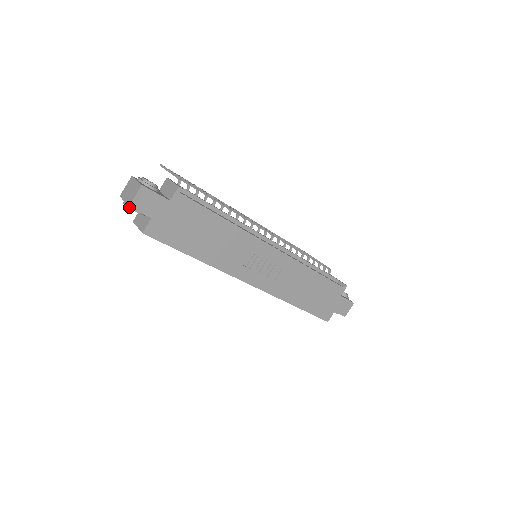
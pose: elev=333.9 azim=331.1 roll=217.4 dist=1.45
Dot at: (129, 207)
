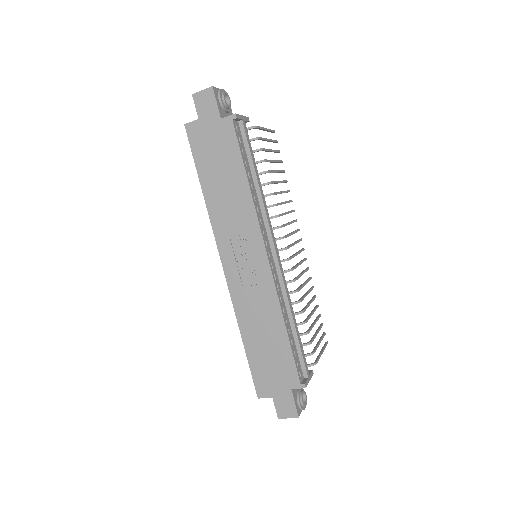
Dot at: occluded
